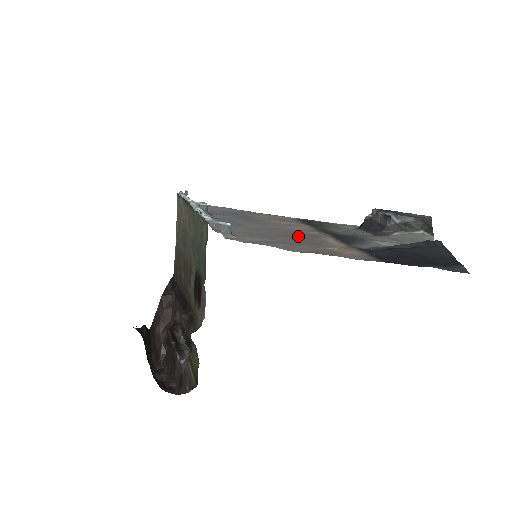
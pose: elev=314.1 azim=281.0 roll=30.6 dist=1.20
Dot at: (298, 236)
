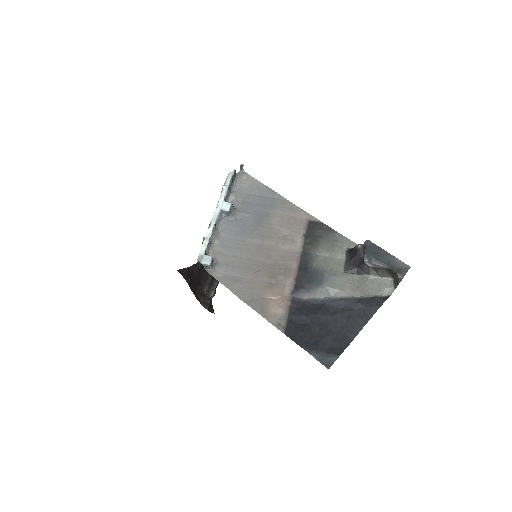
Dot at: (270, 267)
